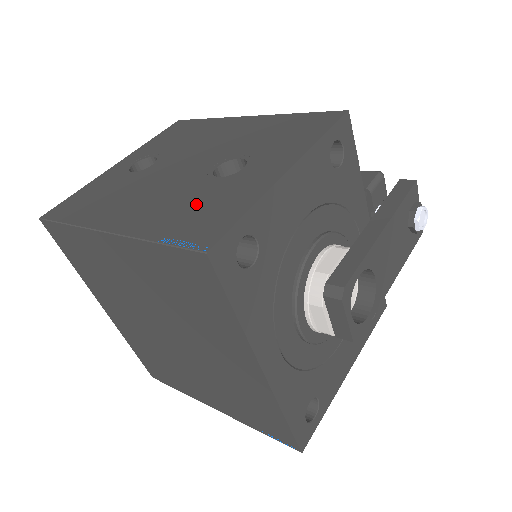
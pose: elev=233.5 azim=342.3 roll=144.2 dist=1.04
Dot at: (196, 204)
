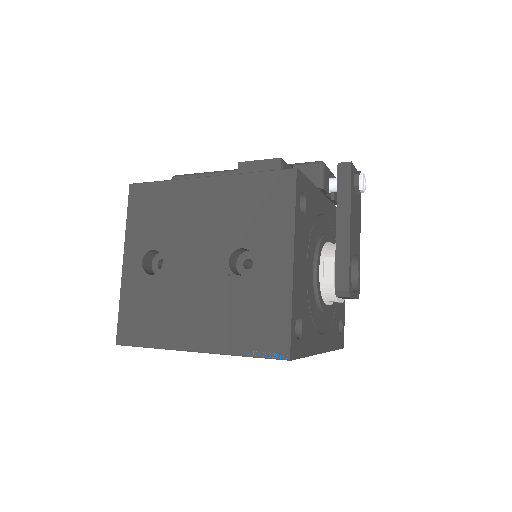
Dot at: (245, 312)
